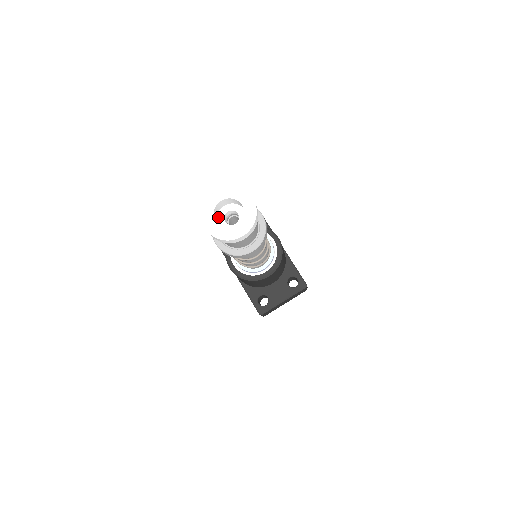
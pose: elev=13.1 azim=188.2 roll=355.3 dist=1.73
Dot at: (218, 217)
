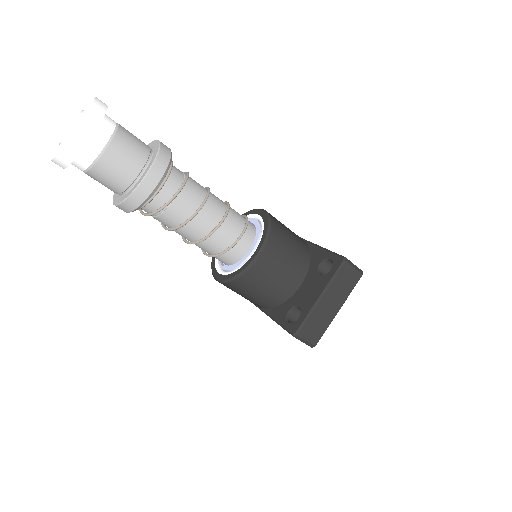
Dot at: occluded
